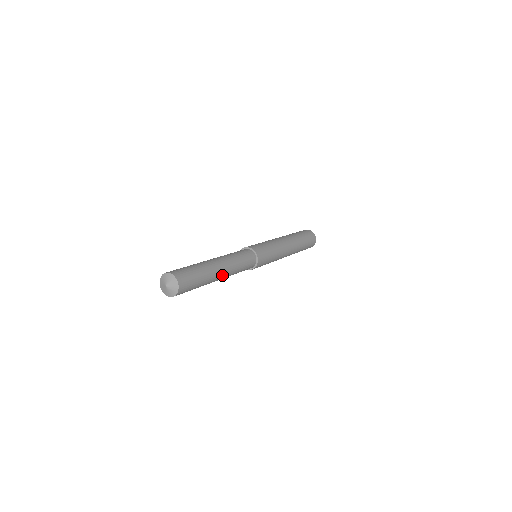
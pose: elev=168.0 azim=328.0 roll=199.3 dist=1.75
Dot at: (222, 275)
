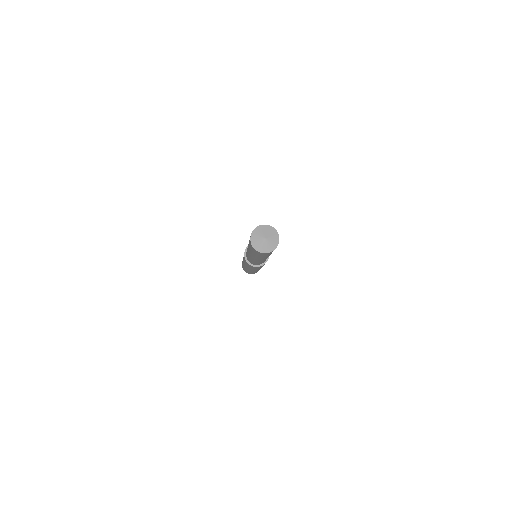
Dot at: occluded
